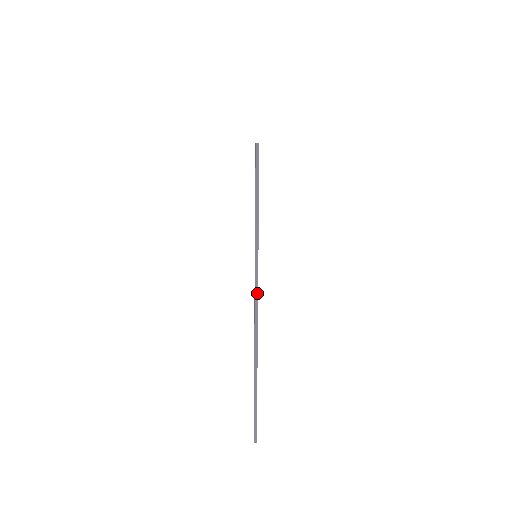
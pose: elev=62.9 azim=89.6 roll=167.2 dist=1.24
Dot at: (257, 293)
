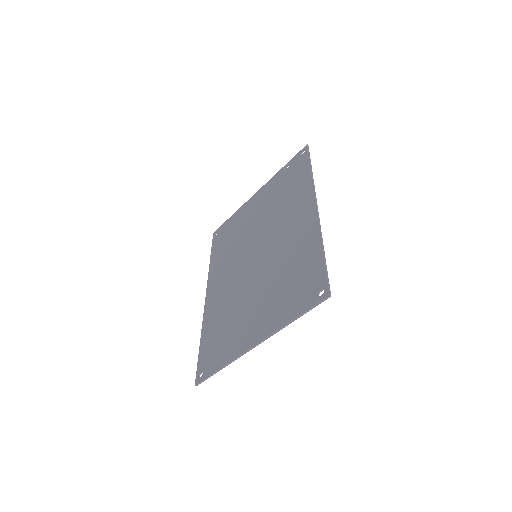
Dot at: occluded
